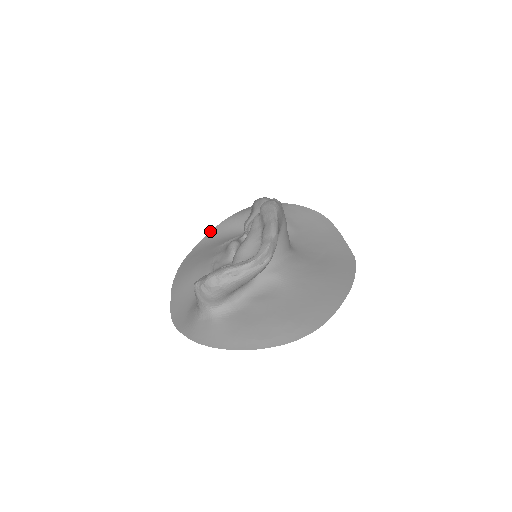
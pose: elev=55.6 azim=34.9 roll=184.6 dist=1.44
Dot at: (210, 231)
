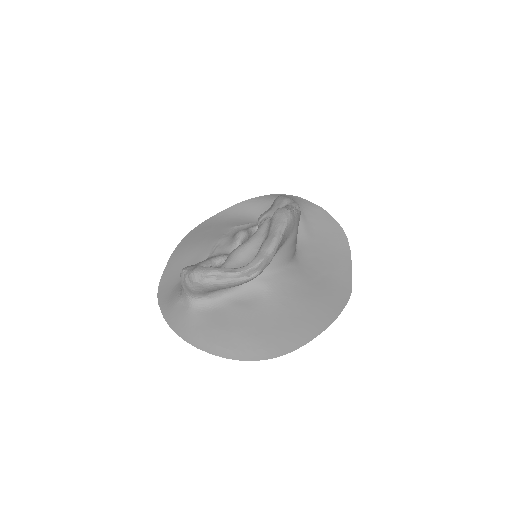
Dot at: (231, 206)
